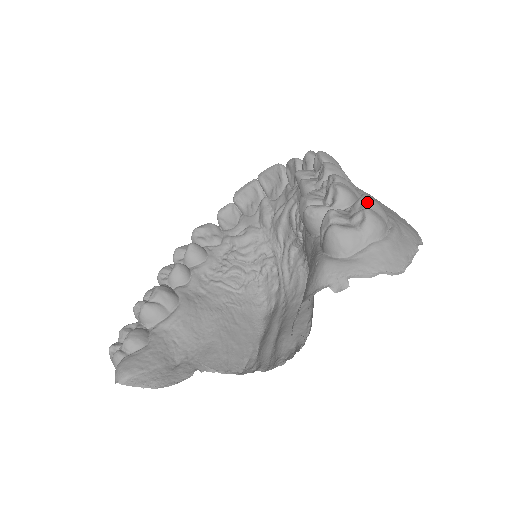
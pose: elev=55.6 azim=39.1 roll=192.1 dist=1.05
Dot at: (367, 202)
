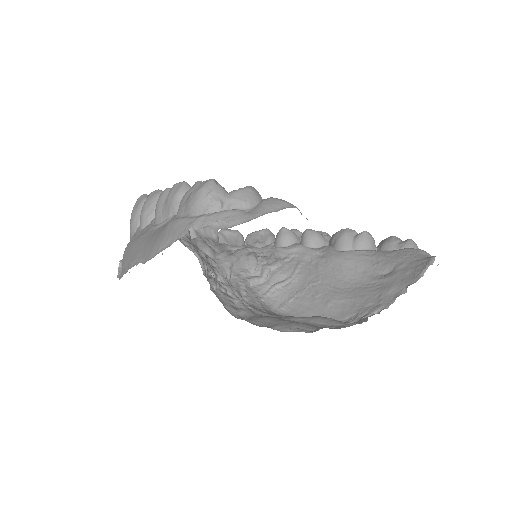
Dot at: occluded
